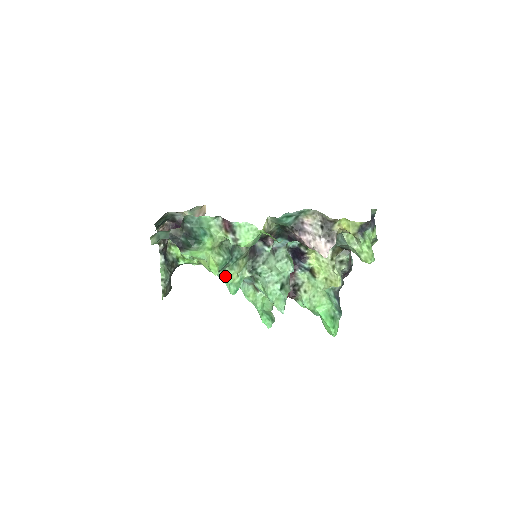
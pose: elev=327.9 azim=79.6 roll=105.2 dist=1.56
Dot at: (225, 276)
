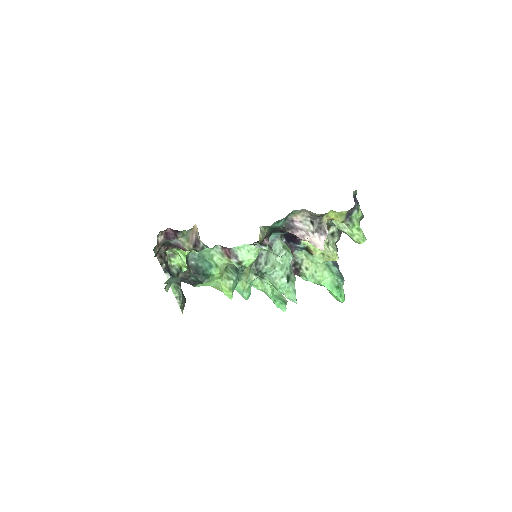
Dot at: (236, 287)
